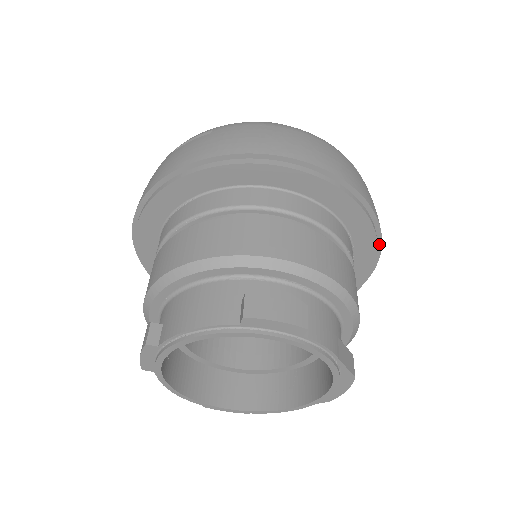
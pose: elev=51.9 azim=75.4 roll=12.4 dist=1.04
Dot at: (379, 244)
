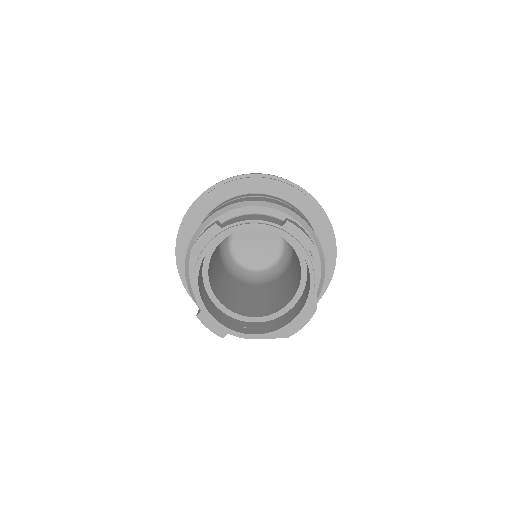
Dot at: (330, 279)
